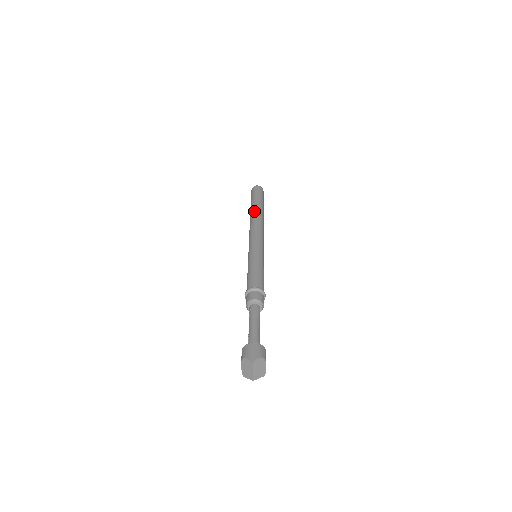
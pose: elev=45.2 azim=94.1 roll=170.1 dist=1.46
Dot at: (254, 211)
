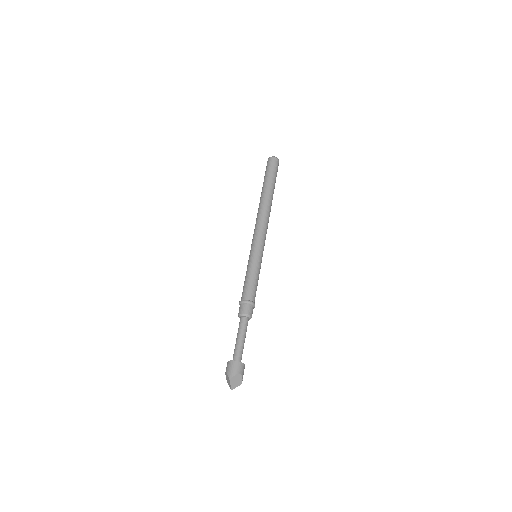
Dot at: (262, 198)
